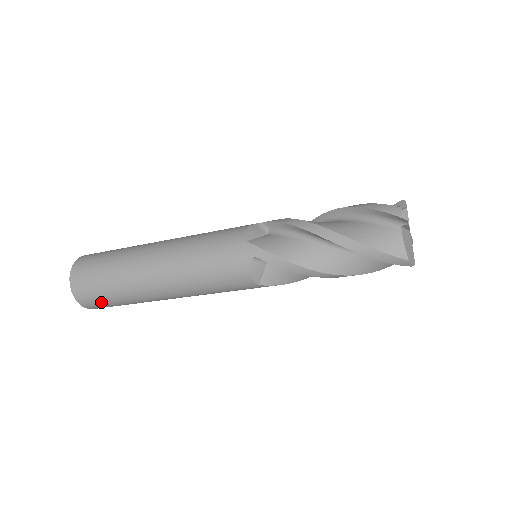
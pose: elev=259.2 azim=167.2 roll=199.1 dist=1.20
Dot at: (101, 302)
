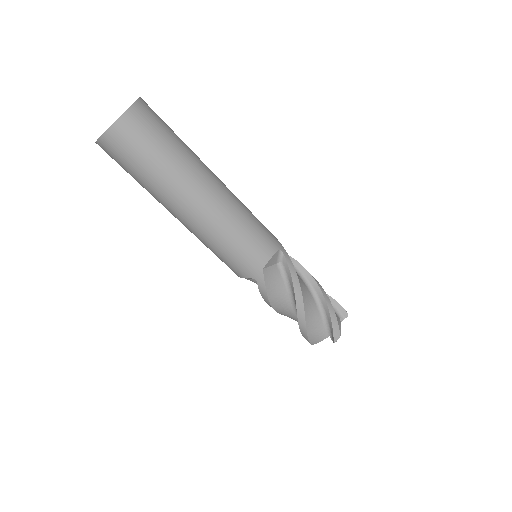
Dot at: (118, 163)
